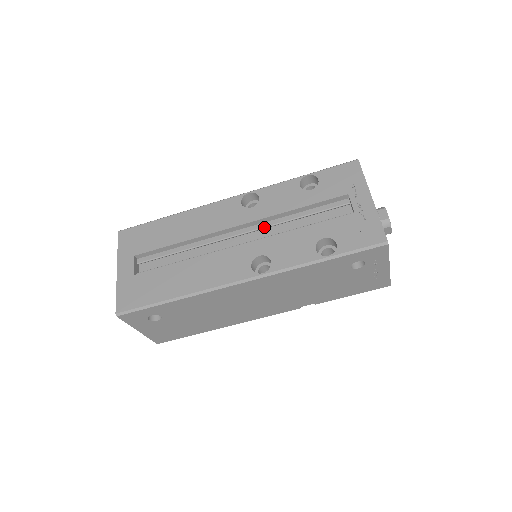
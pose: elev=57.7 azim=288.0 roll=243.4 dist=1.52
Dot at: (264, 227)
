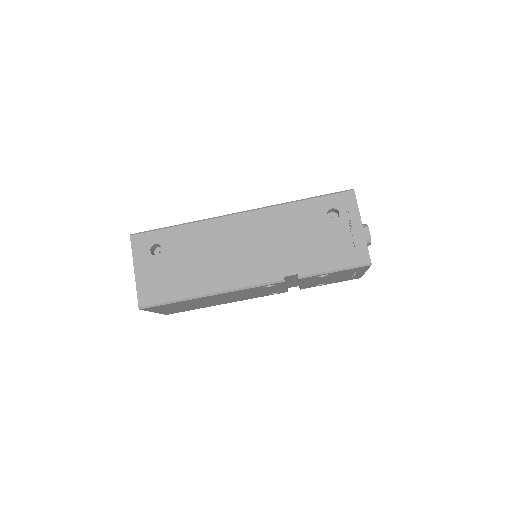
Dot at: occluded
